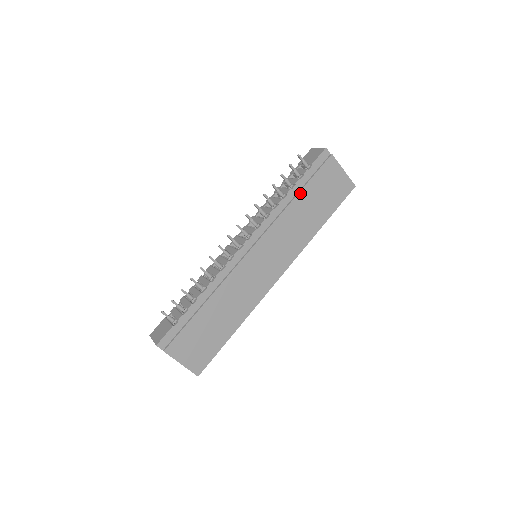
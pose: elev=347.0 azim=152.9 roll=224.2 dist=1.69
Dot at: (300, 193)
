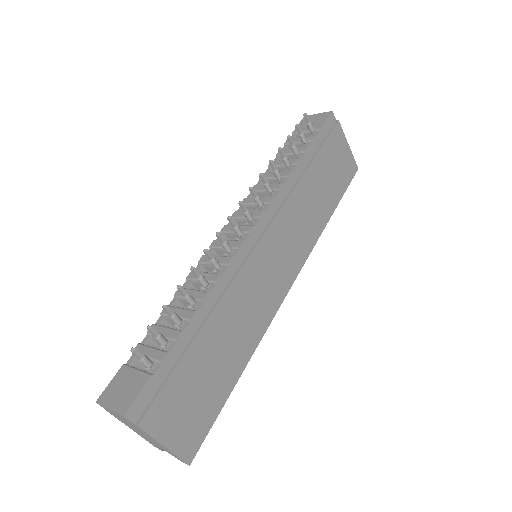
Dot at: (310, 165)
